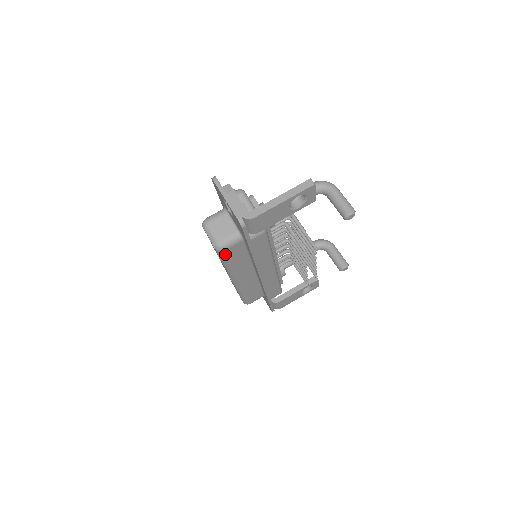
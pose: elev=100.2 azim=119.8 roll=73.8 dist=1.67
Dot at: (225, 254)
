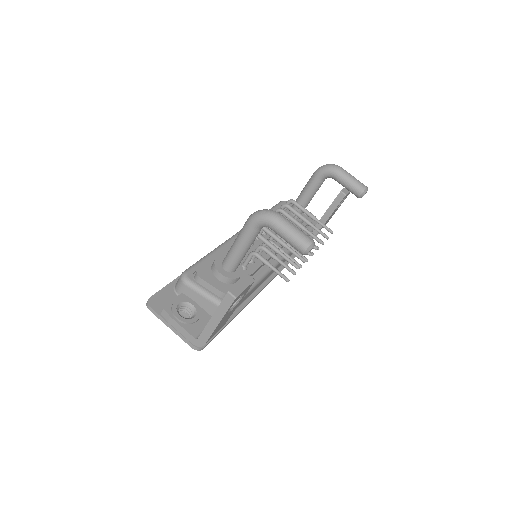
Dot at: occluded
